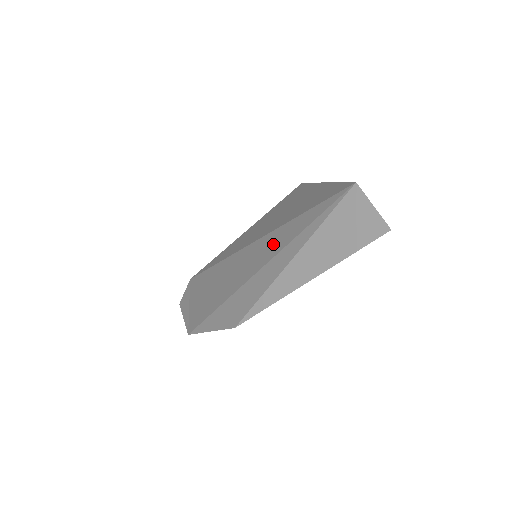
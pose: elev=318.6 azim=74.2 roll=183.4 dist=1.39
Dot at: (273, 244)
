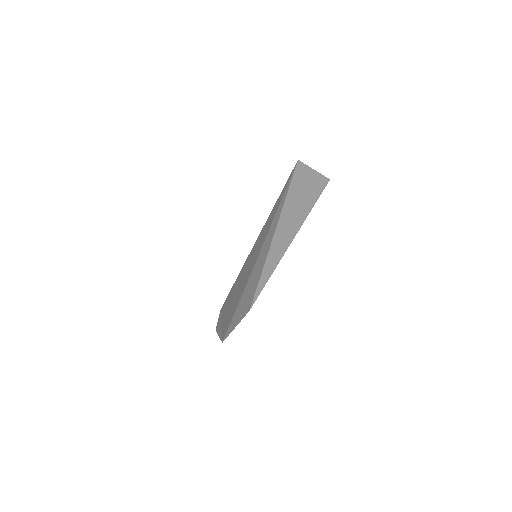
Dot at: (262, 237)
